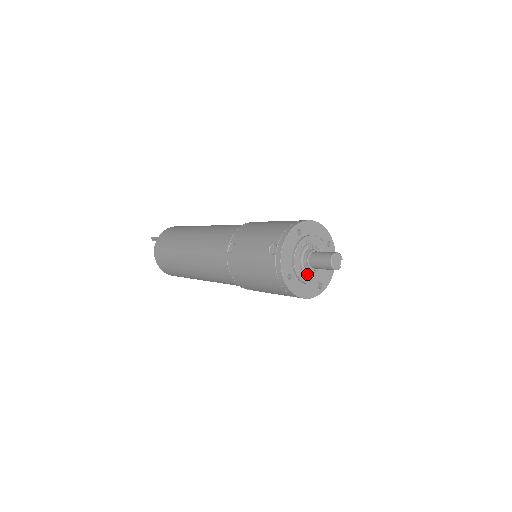
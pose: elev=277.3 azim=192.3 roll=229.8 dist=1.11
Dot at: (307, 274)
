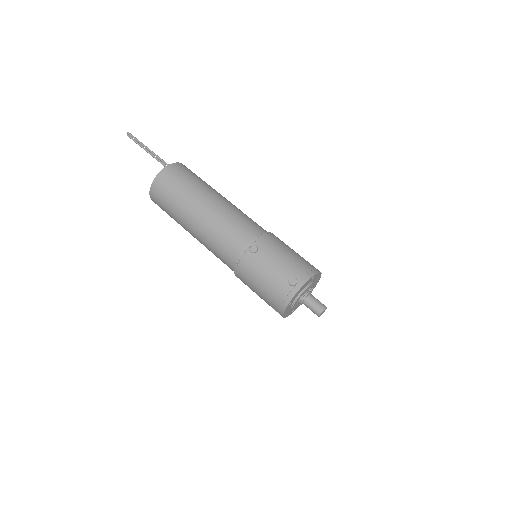
Dot at: (296, 304)
